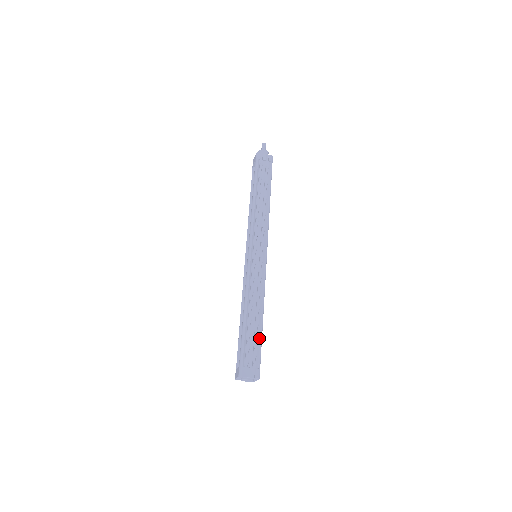
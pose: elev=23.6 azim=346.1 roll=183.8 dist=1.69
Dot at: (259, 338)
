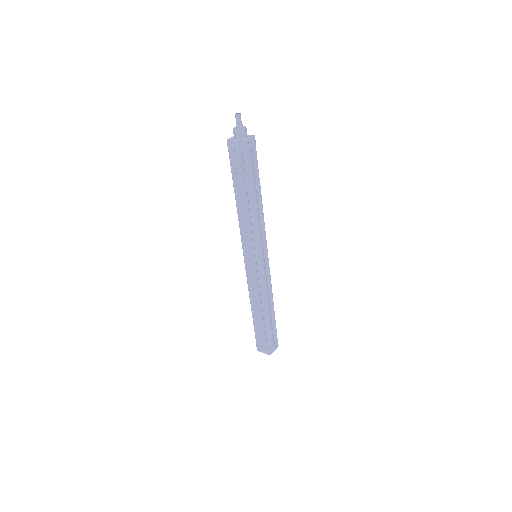
Dot at: (265, 329)
